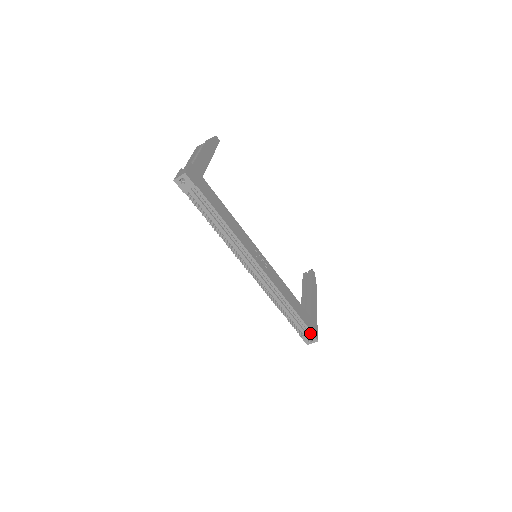
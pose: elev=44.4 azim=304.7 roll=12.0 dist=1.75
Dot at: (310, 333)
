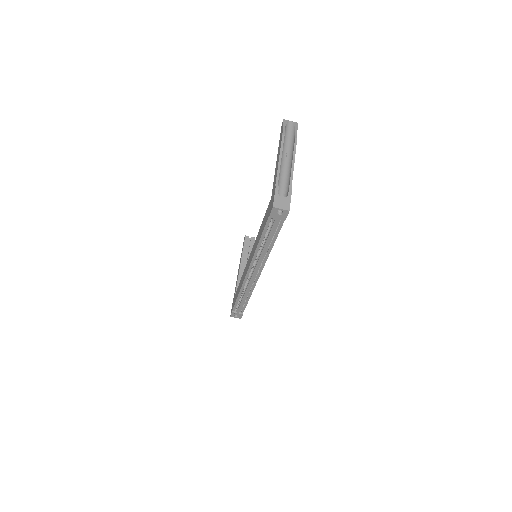
Dot at: (242, 314)
